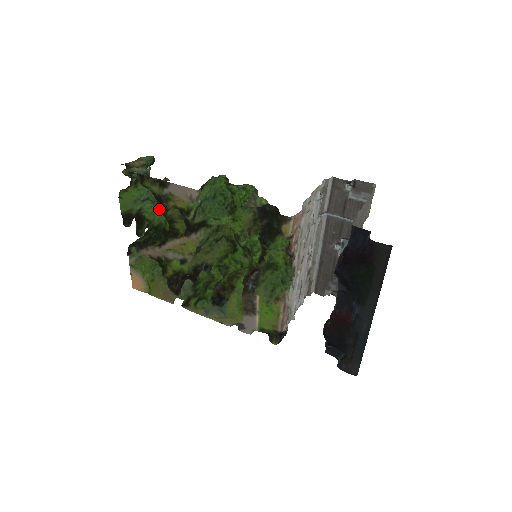
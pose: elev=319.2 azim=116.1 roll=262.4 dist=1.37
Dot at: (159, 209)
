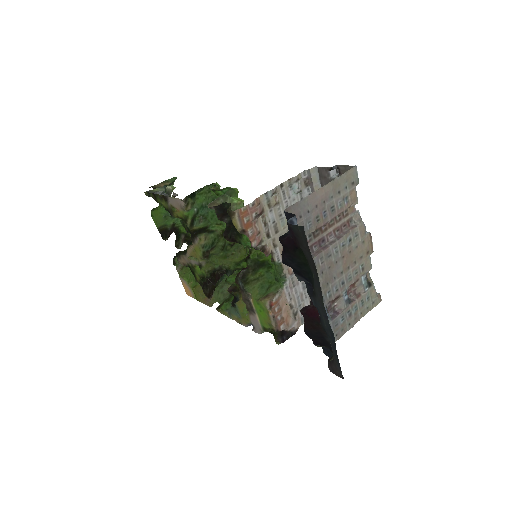
Dot at: occluded
